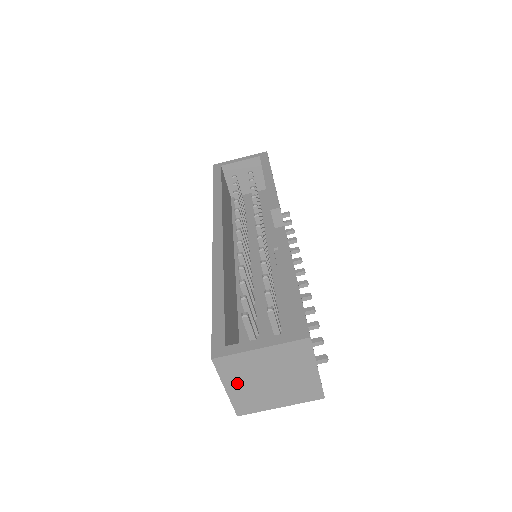
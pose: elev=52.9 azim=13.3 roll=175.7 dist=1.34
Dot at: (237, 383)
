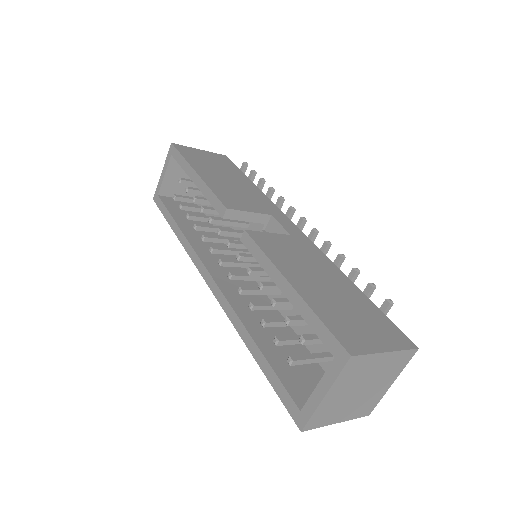
Dot at: (340, 414)
